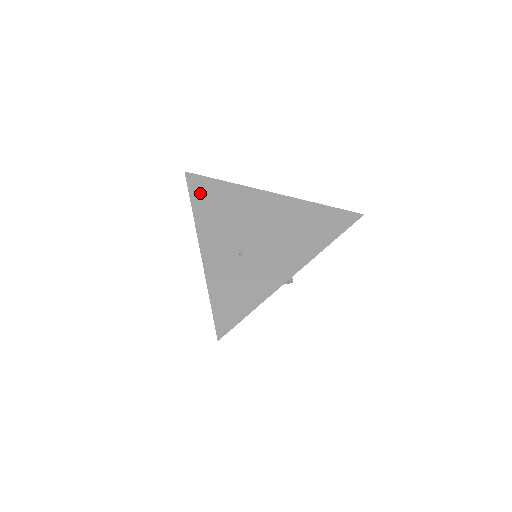
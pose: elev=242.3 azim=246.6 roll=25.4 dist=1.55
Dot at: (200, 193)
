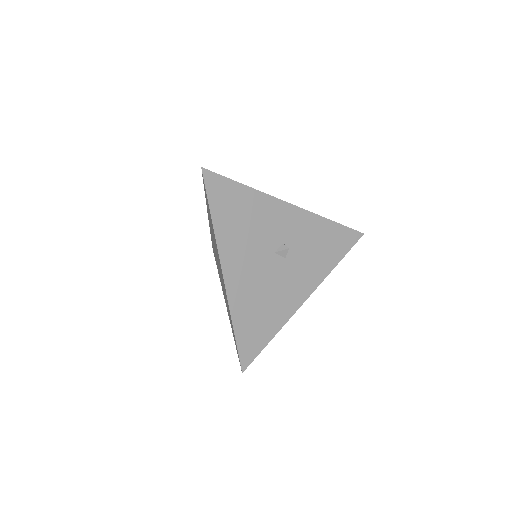
Dot at: occluded
